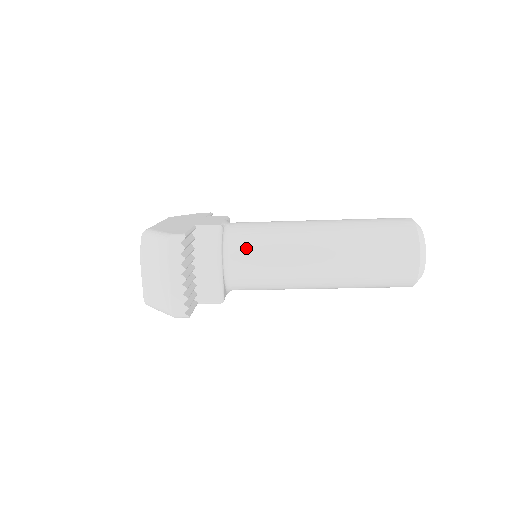
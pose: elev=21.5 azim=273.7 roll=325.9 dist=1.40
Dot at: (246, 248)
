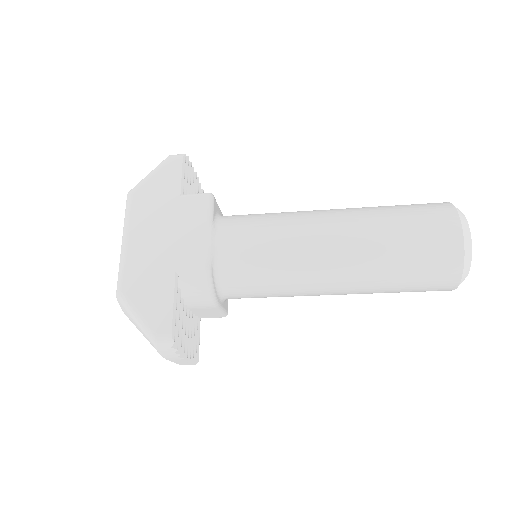
Dot at: (244, 288)
